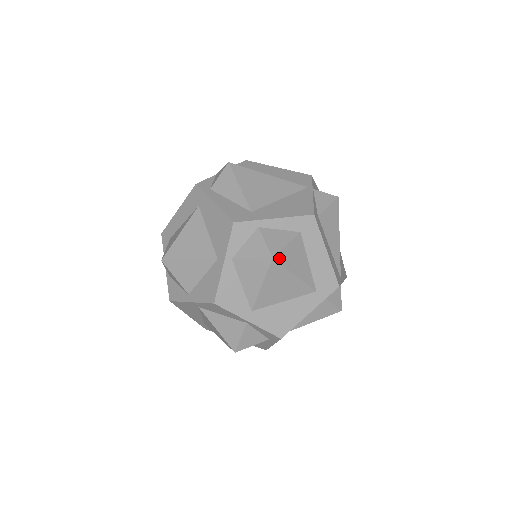
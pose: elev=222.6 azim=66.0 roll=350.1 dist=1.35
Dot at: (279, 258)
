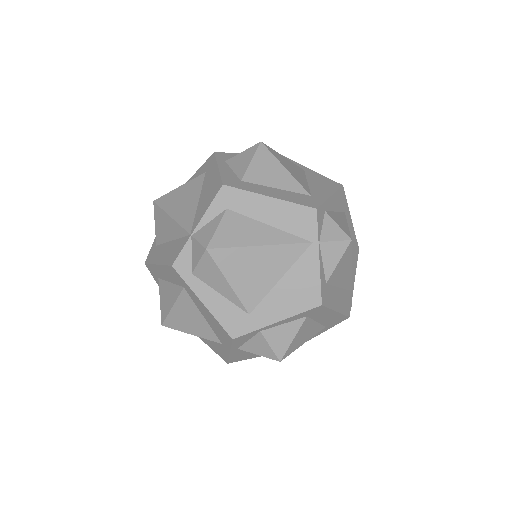
Dot at: (286, 354)
